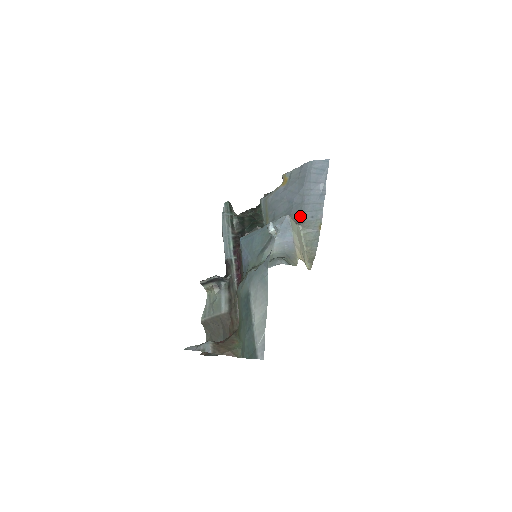
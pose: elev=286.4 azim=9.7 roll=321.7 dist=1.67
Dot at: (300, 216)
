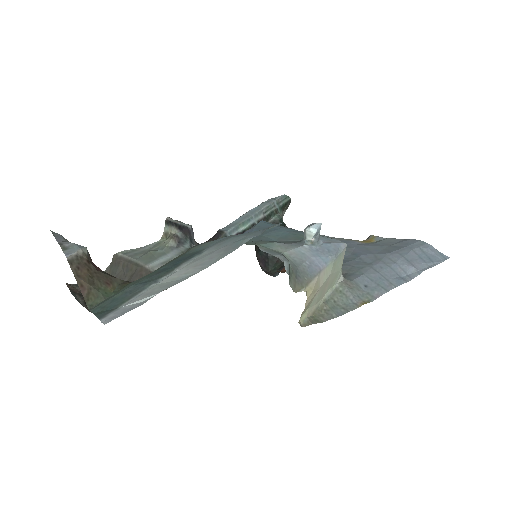
Dot at: (352, 272)
